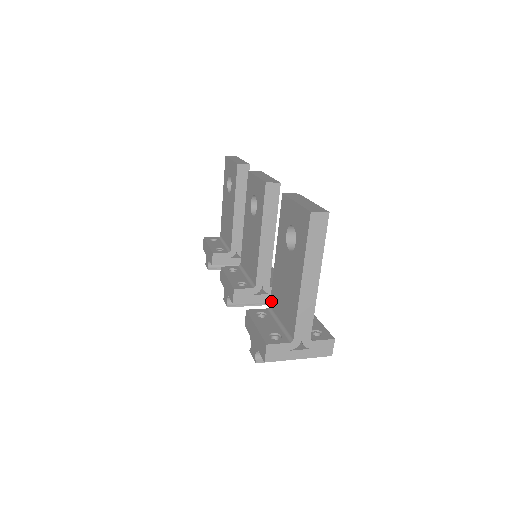
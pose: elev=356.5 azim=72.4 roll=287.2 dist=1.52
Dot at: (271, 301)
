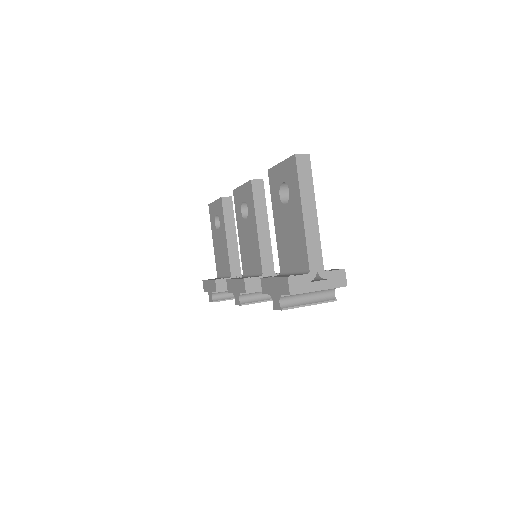
Dot at: (280, 266)
